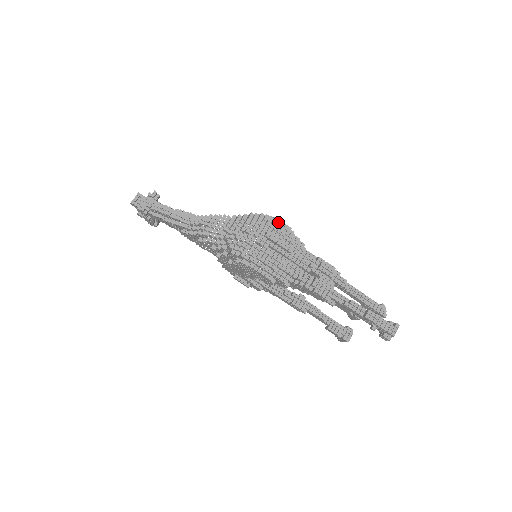
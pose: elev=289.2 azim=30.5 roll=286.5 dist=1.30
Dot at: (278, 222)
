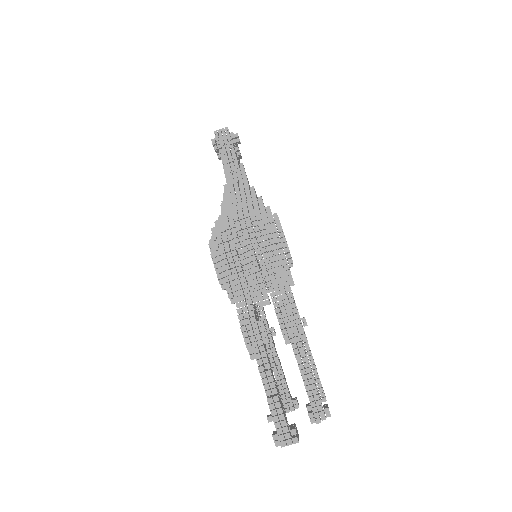
Dot at: (276, 233)
